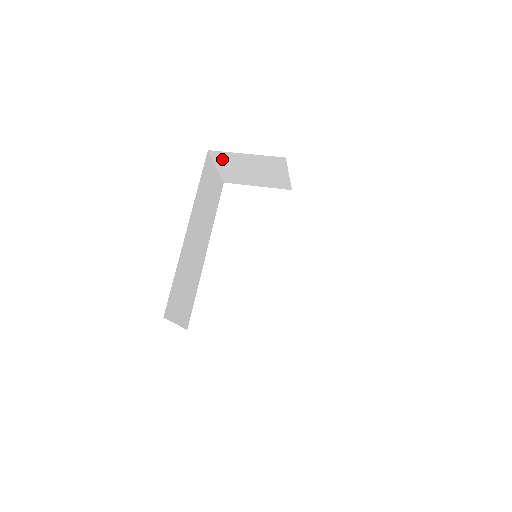
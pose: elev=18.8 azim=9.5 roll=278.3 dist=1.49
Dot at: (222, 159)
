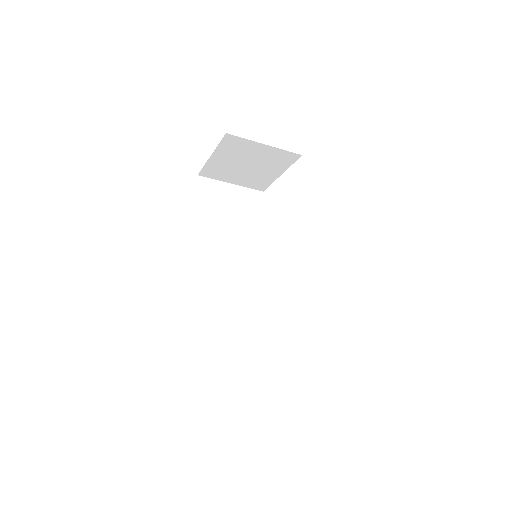
Dot at: (217, 174)
